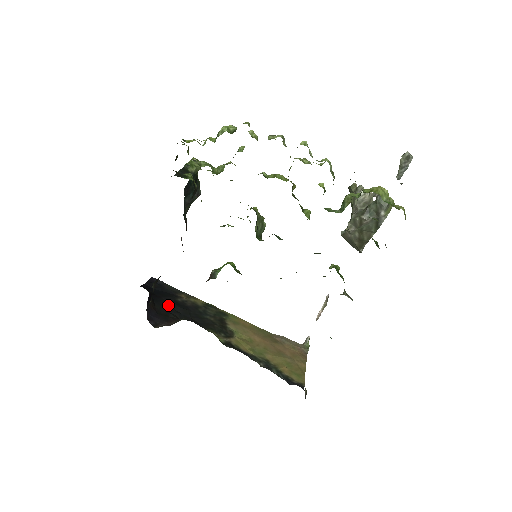
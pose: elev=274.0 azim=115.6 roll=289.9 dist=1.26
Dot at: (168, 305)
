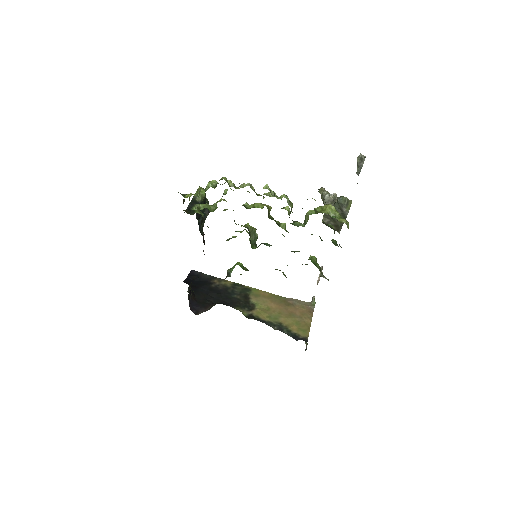
Dot at: (205, 293)
